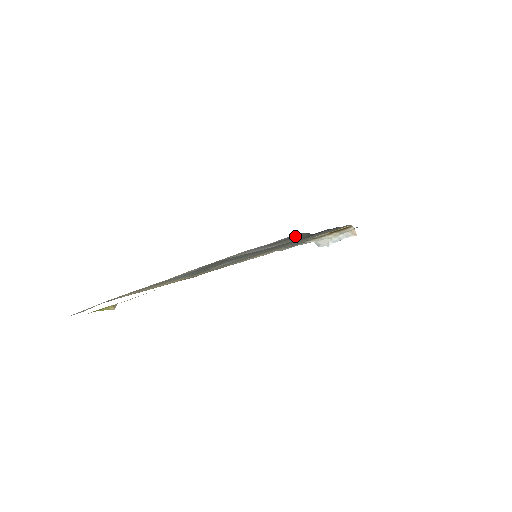
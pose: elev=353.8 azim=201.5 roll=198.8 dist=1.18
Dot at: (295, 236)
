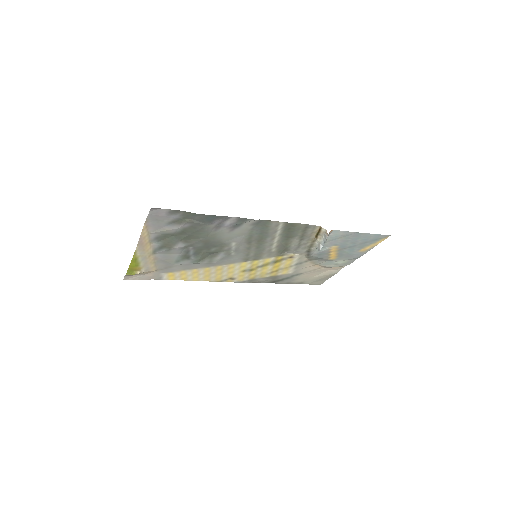
Dot at: (182, 215)
